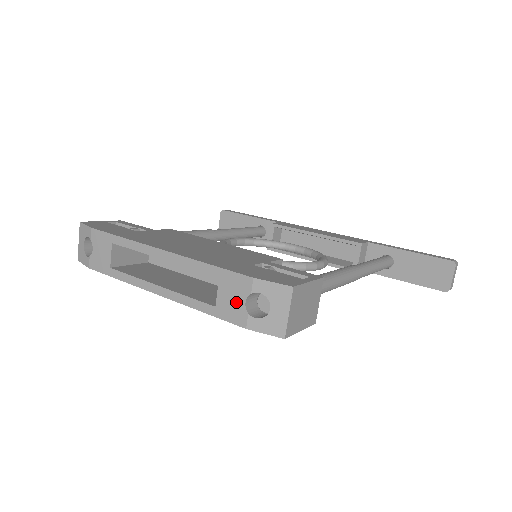
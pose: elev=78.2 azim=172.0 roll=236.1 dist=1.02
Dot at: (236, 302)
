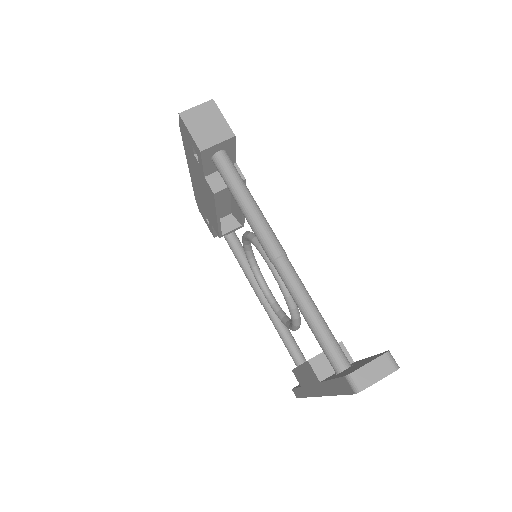
Dot at: occluded
